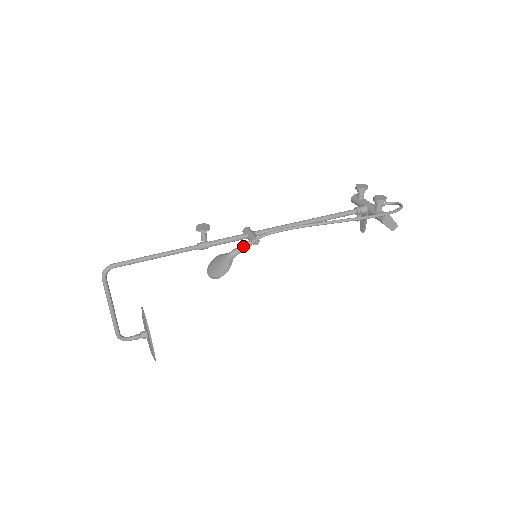
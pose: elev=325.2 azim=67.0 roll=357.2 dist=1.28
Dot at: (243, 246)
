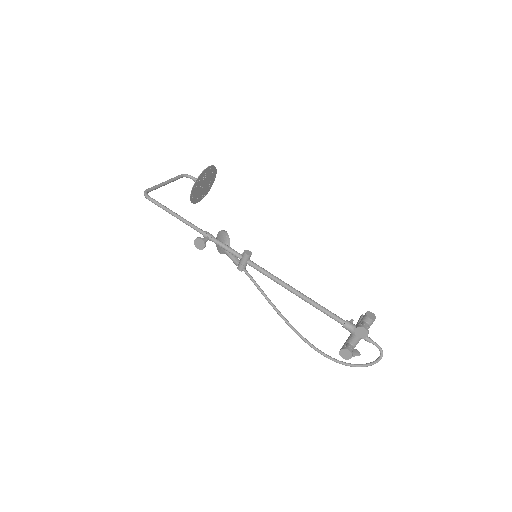
Dot at: occluded
